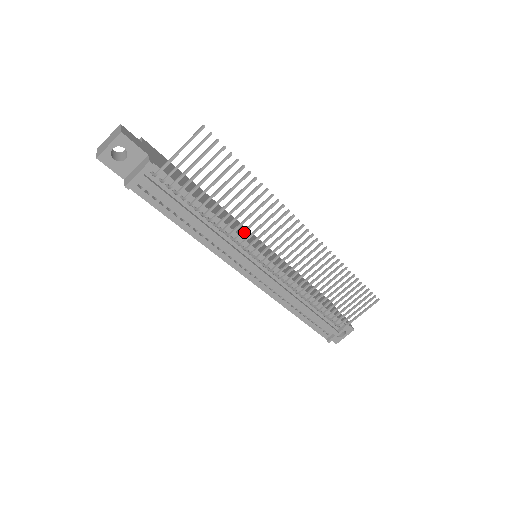
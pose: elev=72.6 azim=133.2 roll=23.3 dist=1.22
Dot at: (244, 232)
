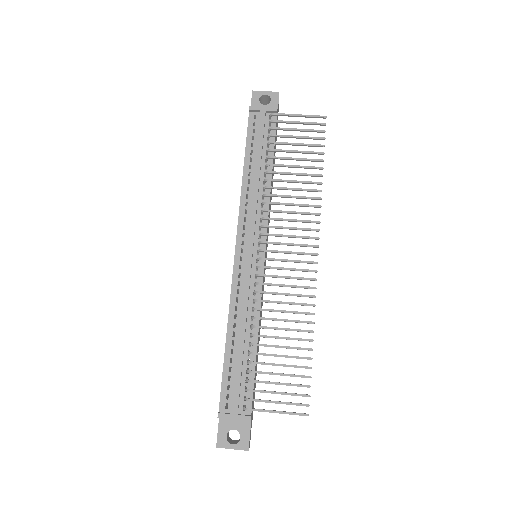
Dot at: (277, 203)
